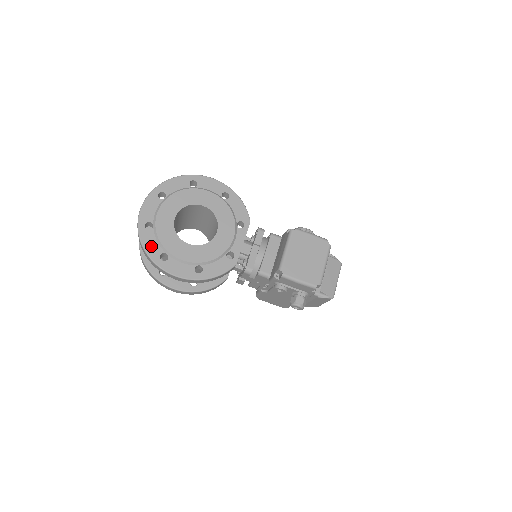
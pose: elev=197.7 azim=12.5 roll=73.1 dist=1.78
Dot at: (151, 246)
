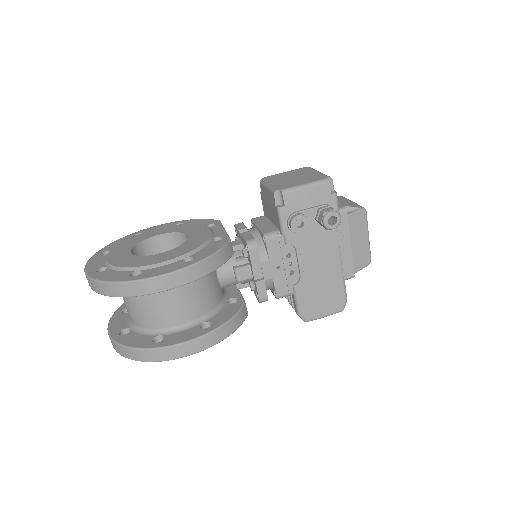
Dot at: (113, 276)
